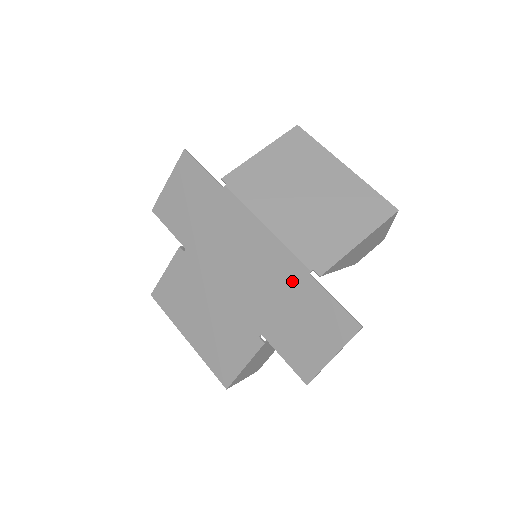
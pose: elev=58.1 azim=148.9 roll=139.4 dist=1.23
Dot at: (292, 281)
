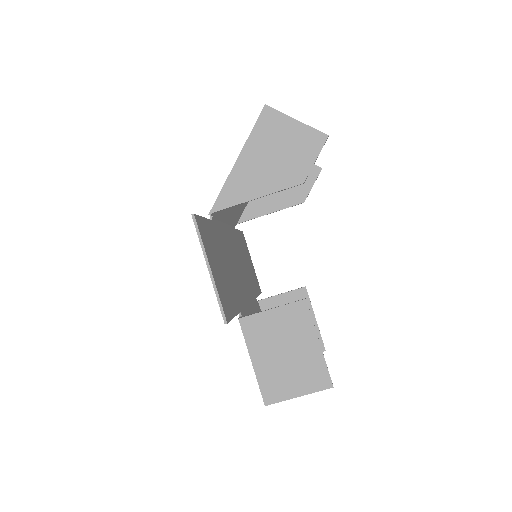
Dot at: occluded
